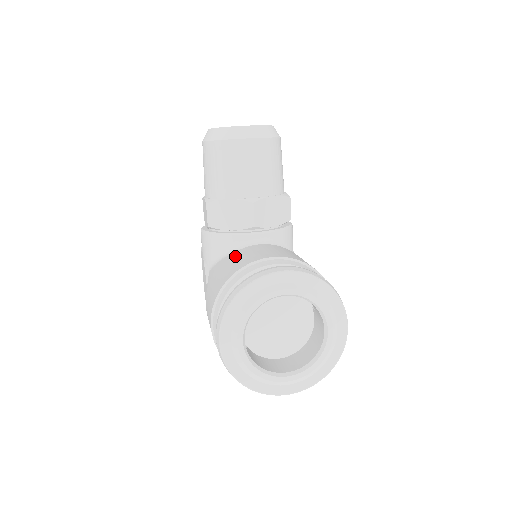
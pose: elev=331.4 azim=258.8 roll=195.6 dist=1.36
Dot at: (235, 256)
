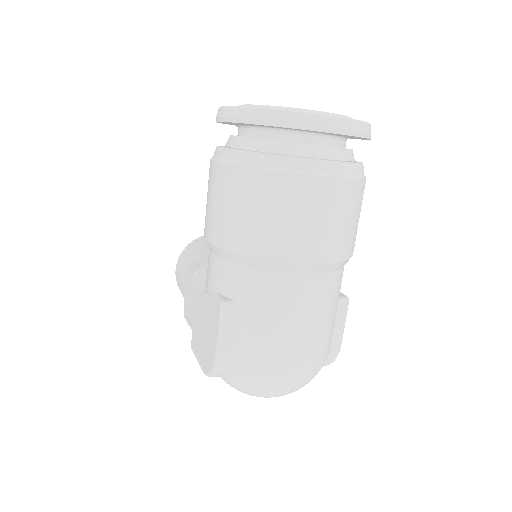
Dot at: occluded
